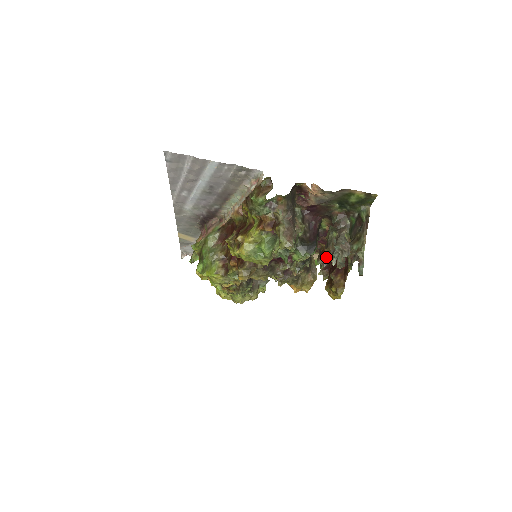
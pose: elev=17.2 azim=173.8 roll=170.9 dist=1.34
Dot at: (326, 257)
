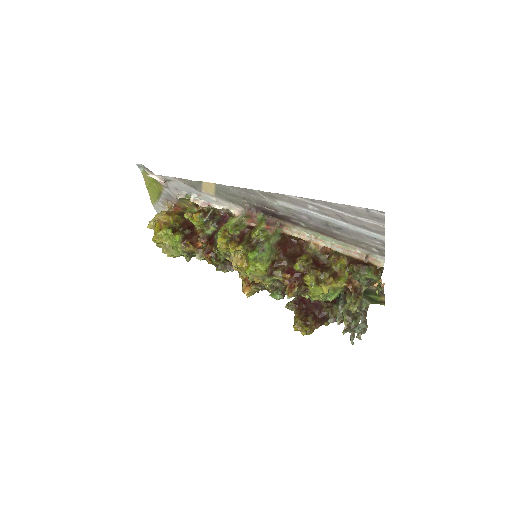
Dot at: occluded
